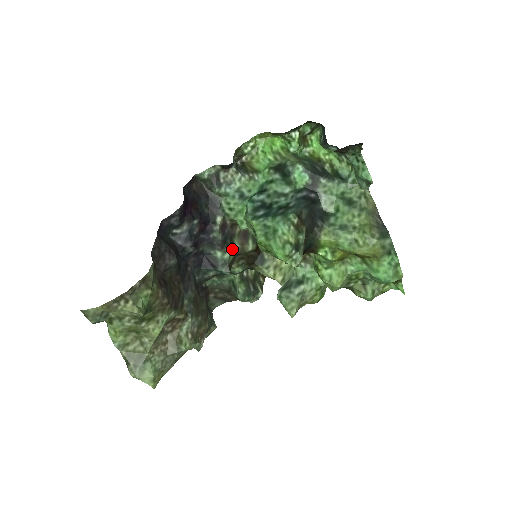
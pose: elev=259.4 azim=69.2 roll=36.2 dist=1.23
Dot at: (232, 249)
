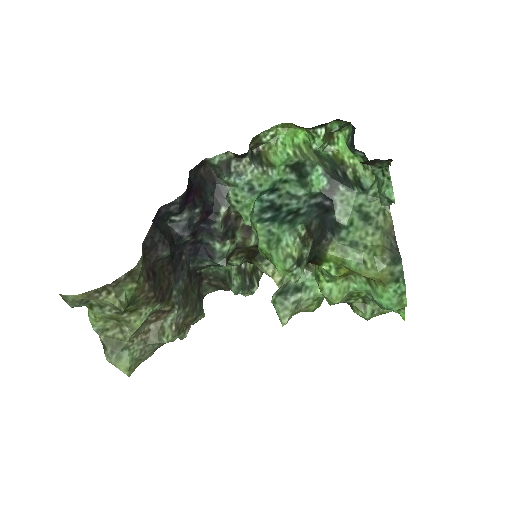
Dot at: (233, 242)
